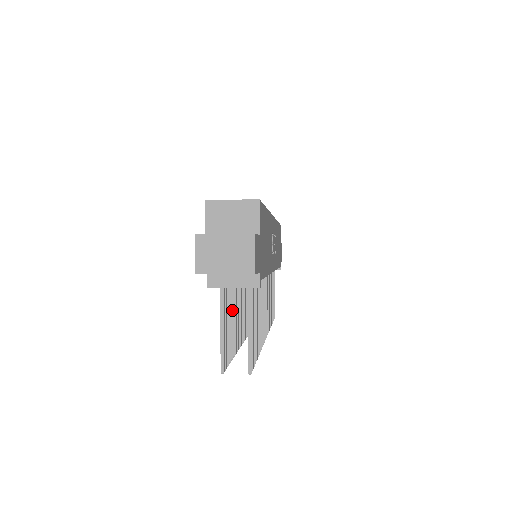
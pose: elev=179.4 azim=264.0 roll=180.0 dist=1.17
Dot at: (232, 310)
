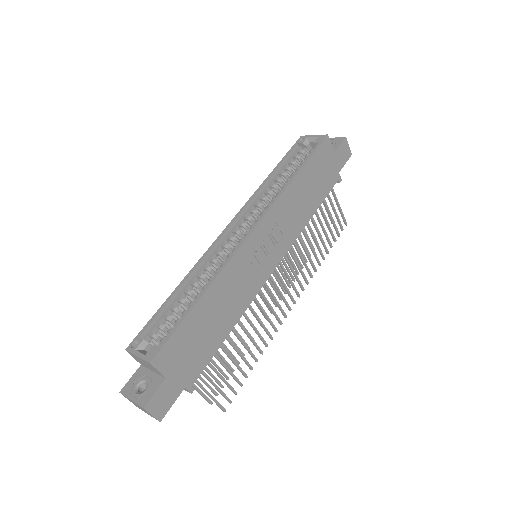
Dot at: occluded
